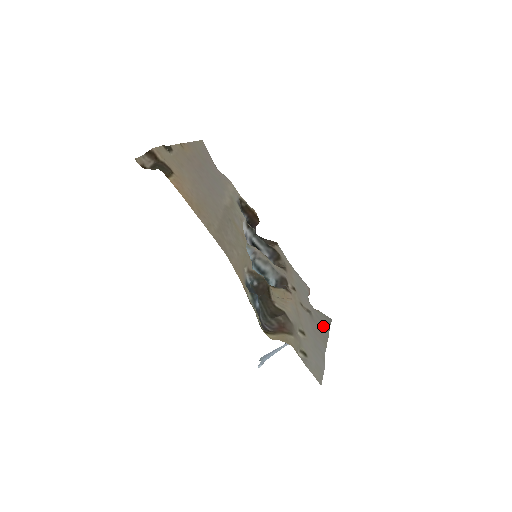
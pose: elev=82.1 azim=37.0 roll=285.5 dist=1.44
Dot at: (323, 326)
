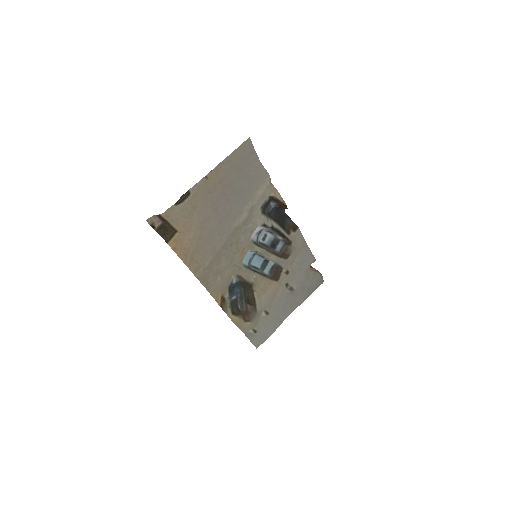
Dot at: (303, 295)
